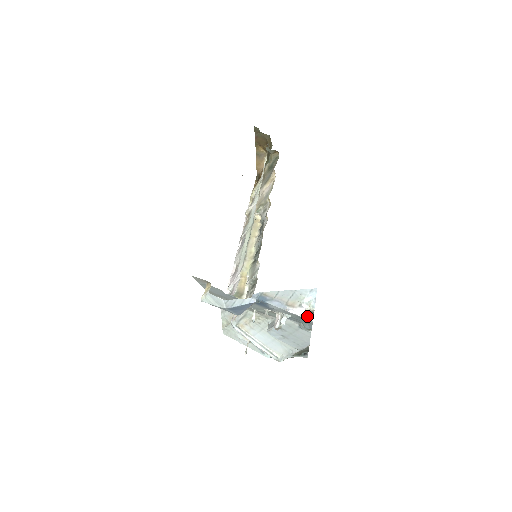
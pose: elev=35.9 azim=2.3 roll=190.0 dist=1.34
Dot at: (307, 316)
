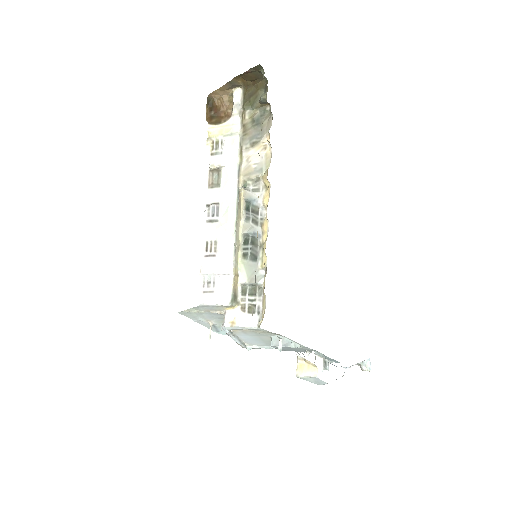
Dot at: occluded
